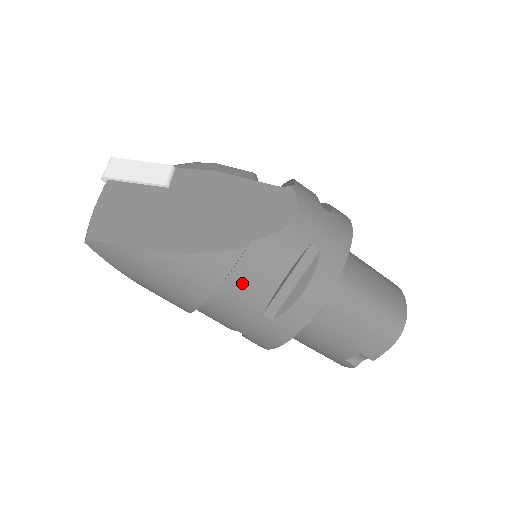
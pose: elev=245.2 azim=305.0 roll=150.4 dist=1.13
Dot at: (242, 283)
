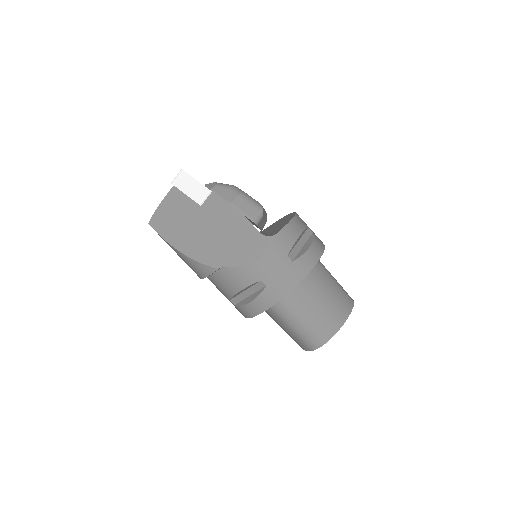
Dot at: (218, 282)
